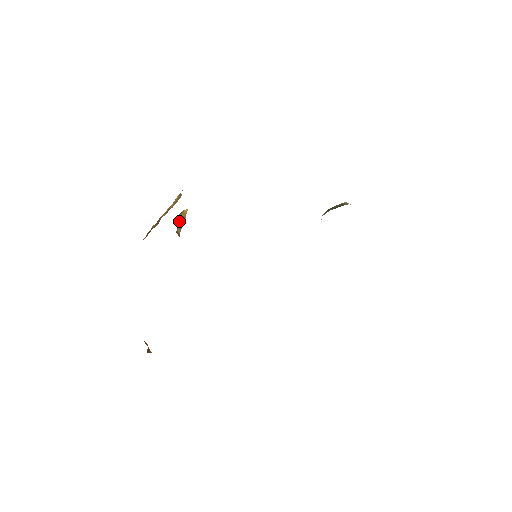
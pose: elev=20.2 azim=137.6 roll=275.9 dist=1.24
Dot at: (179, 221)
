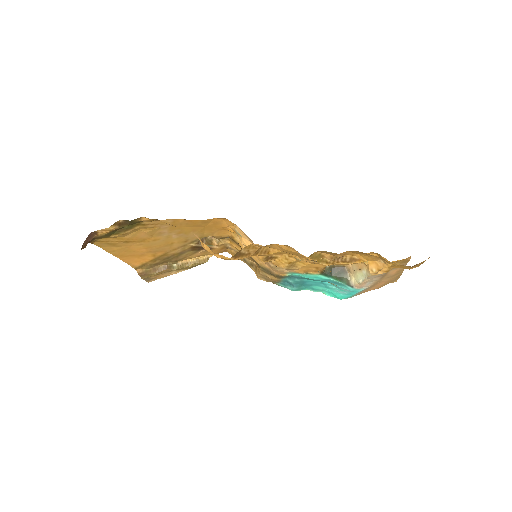
Dot at: (206, 241)
